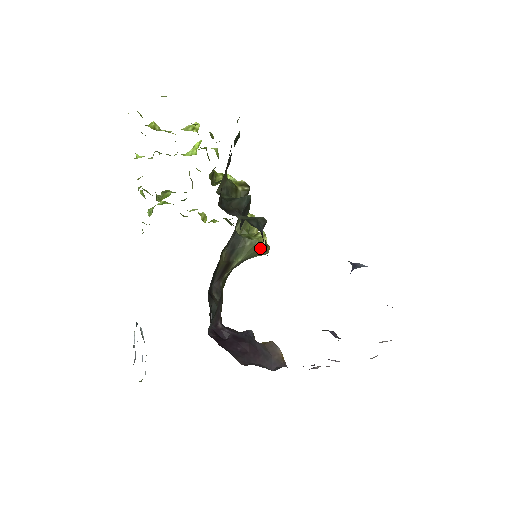
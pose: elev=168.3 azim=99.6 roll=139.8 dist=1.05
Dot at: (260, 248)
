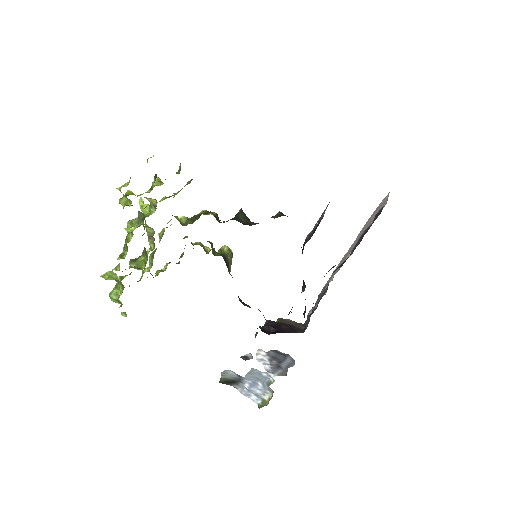
Dot at: occluded
